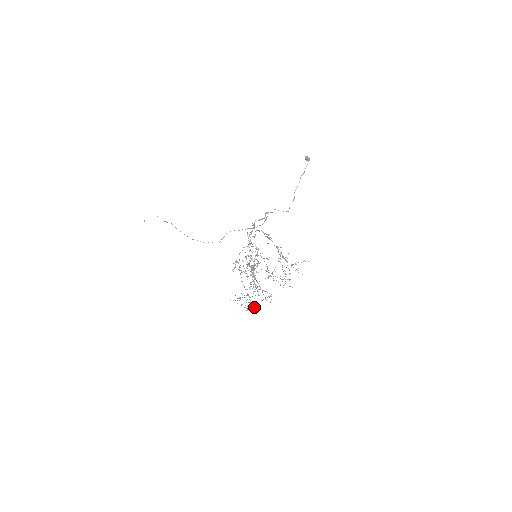
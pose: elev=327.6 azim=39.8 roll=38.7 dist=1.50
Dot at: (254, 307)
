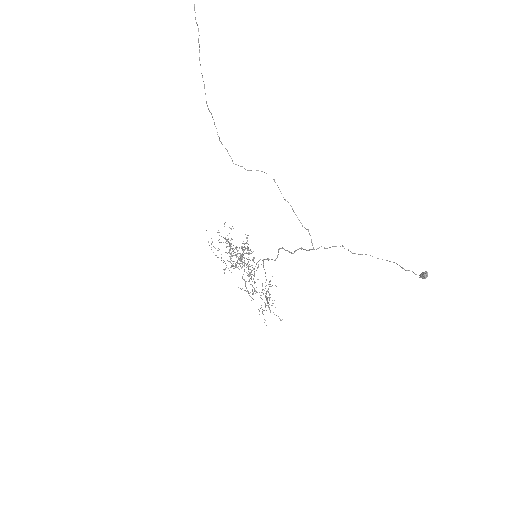
Dot at: occluded
